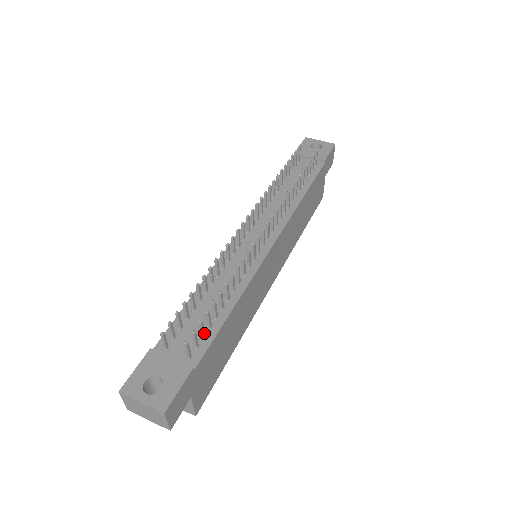
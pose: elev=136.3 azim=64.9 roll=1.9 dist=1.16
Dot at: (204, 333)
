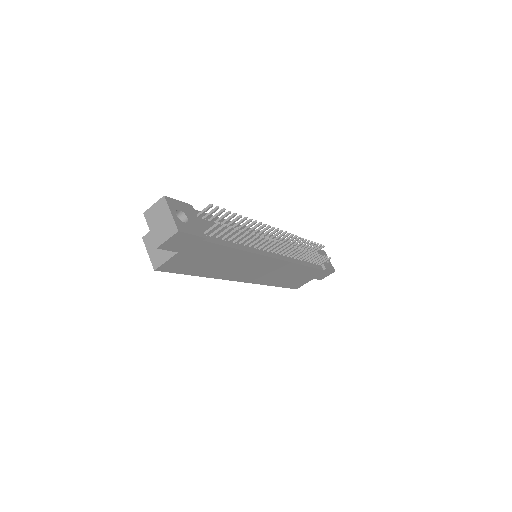
Dot at: (221, 236)
